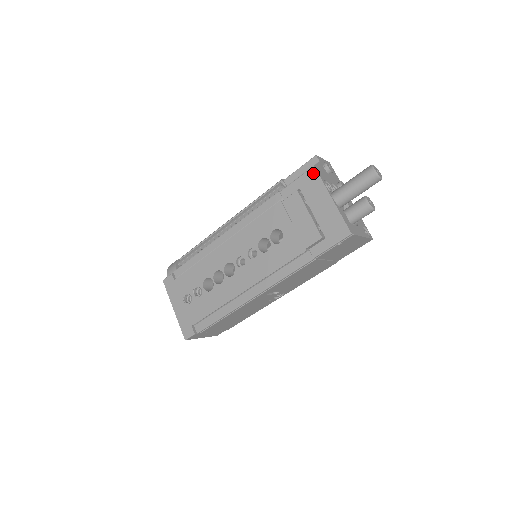
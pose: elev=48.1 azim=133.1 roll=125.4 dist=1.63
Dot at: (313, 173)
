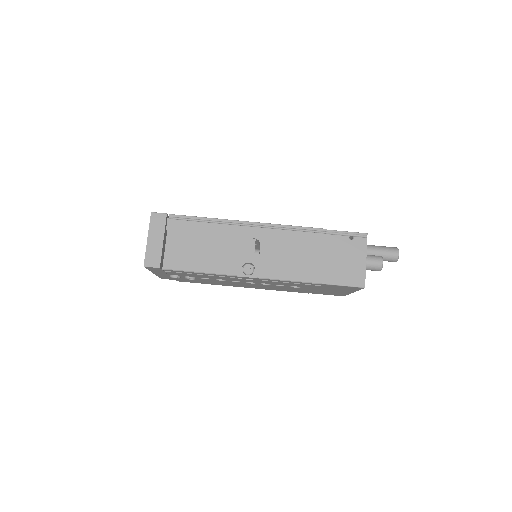
Dot at: occluded
